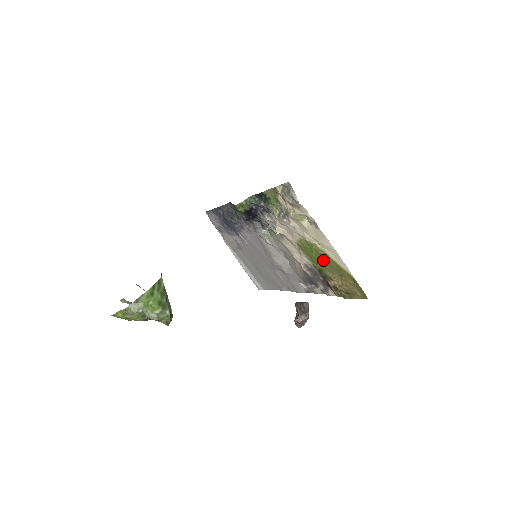
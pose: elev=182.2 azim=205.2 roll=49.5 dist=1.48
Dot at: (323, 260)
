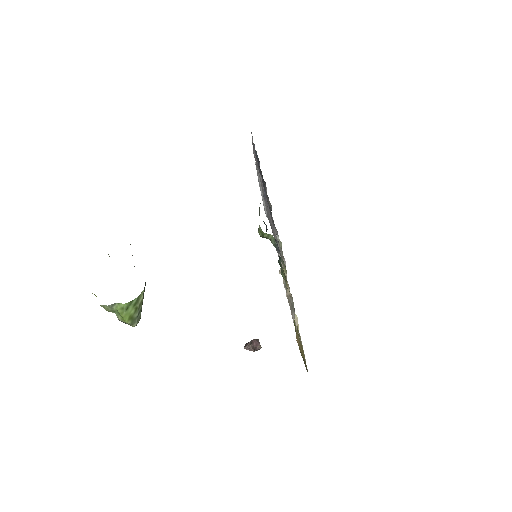
Dot at: occluded
